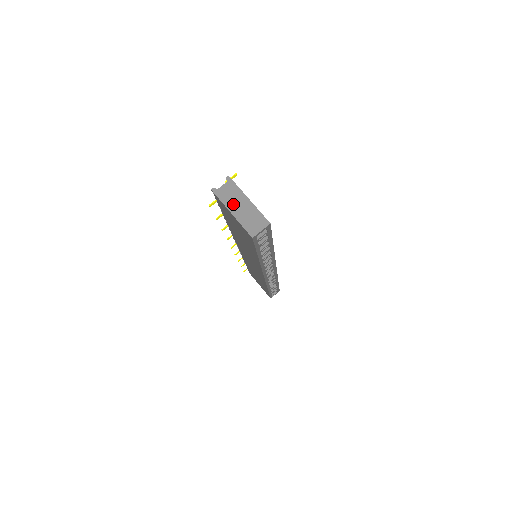
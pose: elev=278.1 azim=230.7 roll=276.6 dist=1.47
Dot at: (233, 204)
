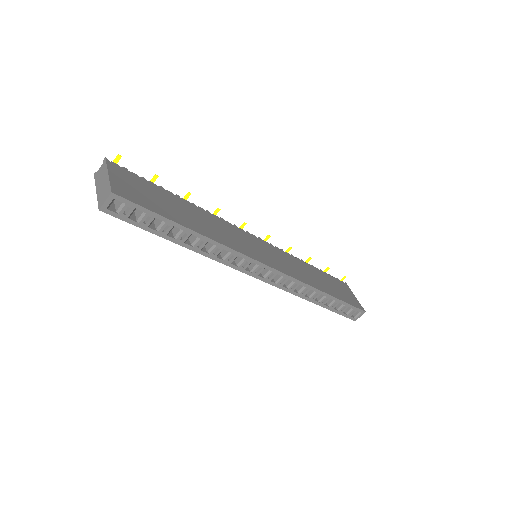
Dot at: (99, 182)
